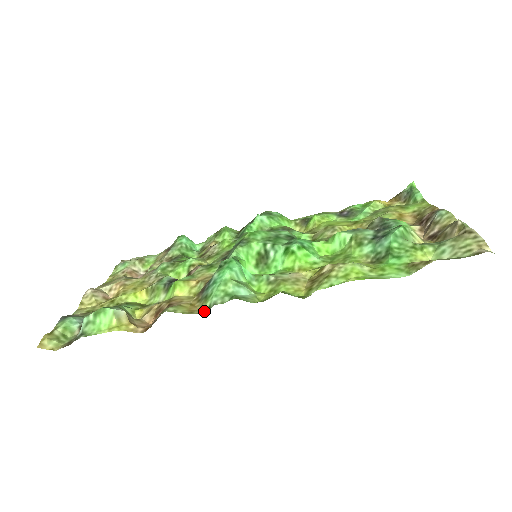
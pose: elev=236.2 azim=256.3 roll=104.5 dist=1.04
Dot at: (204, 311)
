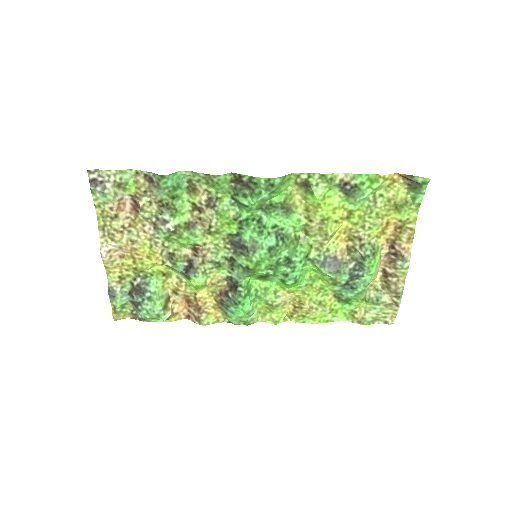
Dot at: (226, 321)
